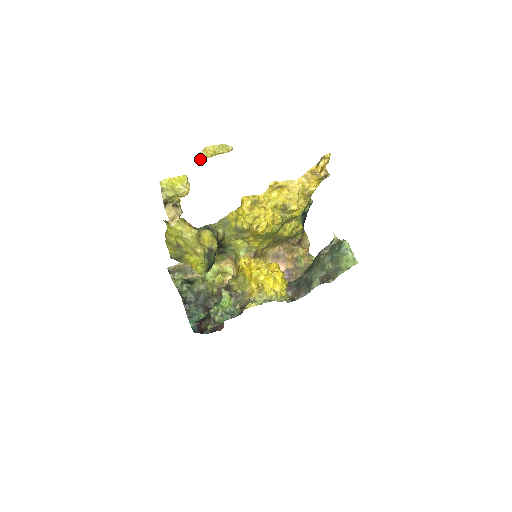
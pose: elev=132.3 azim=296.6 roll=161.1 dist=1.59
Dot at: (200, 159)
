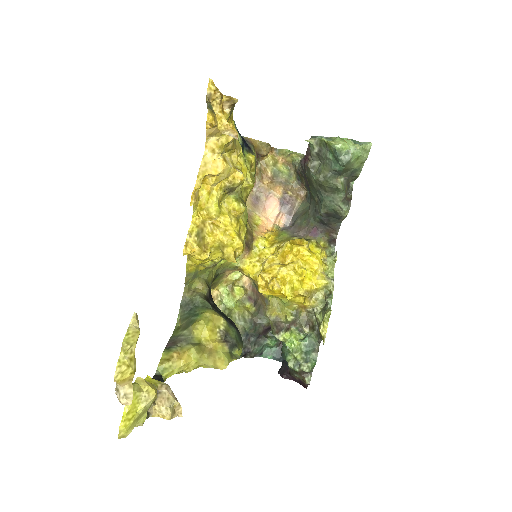
Dot at: (129, 396)
